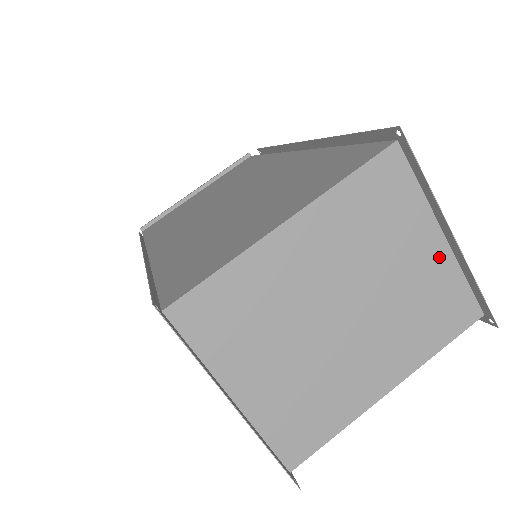
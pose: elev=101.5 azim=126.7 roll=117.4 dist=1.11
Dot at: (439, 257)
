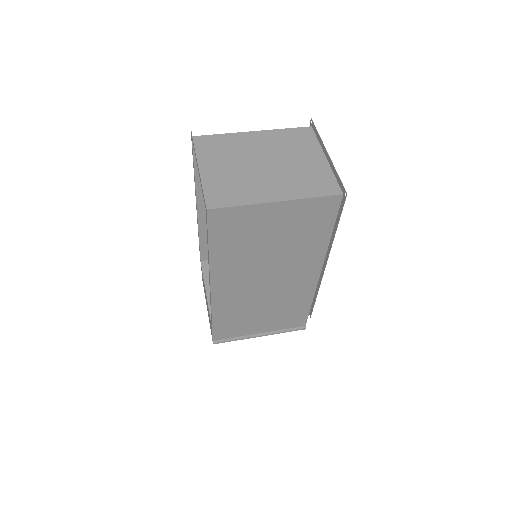
Dot at: (322, 164)
